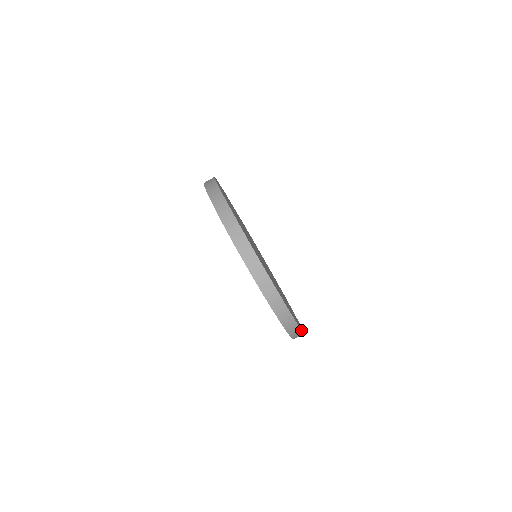
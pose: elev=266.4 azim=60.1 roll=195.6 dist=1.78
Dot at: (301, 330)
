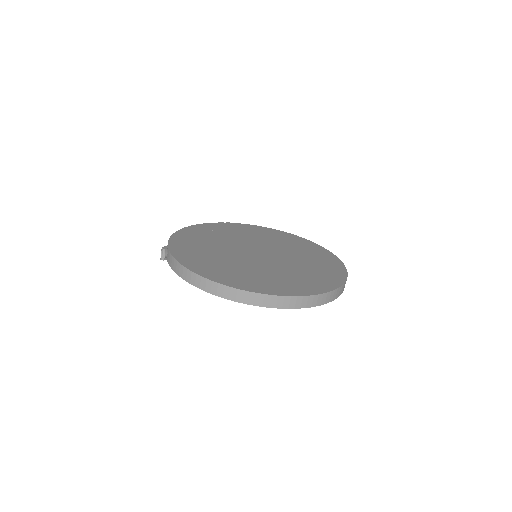
Dot at: (337, 258)
